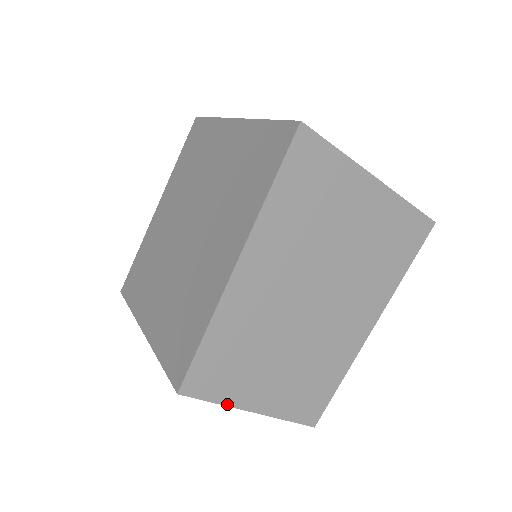
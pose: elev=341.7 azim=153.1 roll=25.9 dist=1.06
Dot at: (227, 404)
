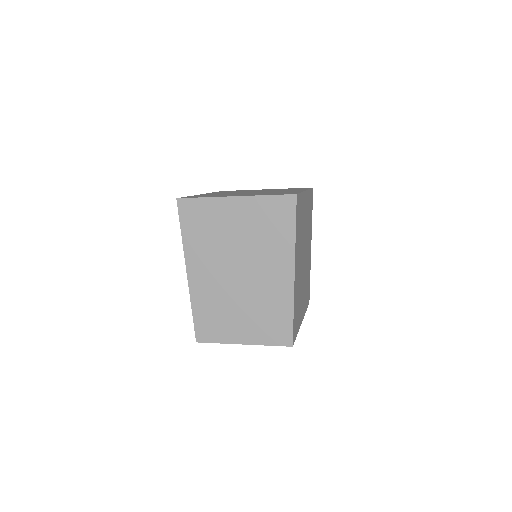
Dot at: (225, 343)
